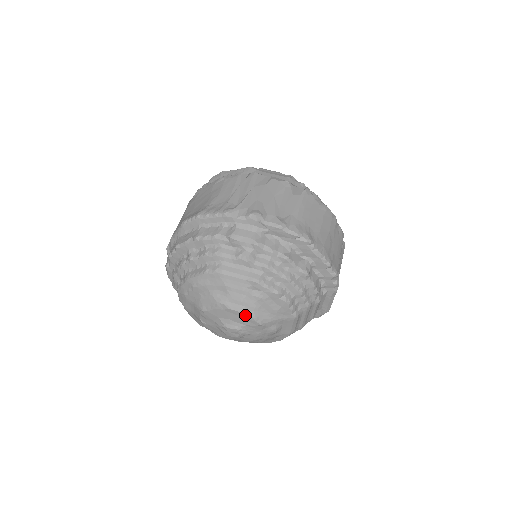
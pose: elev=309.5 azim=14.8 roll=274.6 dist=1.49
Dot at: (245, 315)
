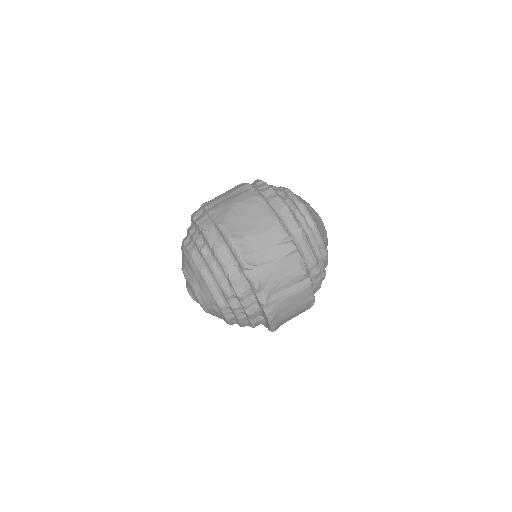
Dot at: (201, 304)
